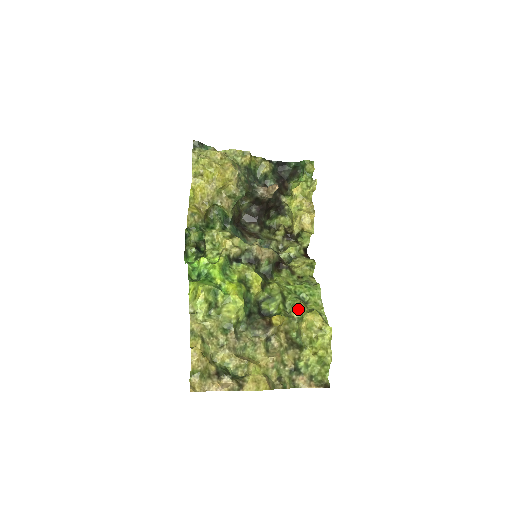
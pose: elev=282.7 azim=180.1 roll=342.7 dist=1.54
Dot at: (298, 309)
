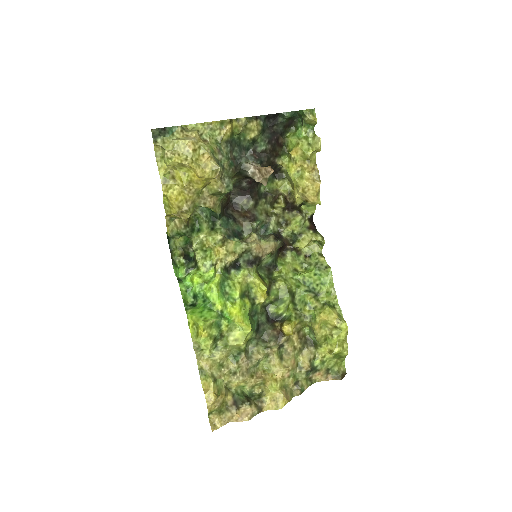
Dot at: (309, 307)
